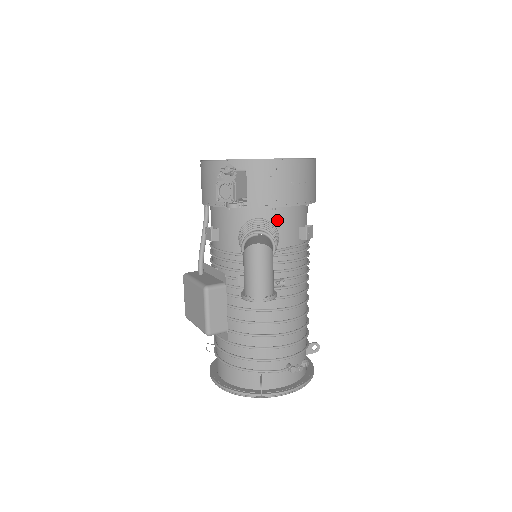
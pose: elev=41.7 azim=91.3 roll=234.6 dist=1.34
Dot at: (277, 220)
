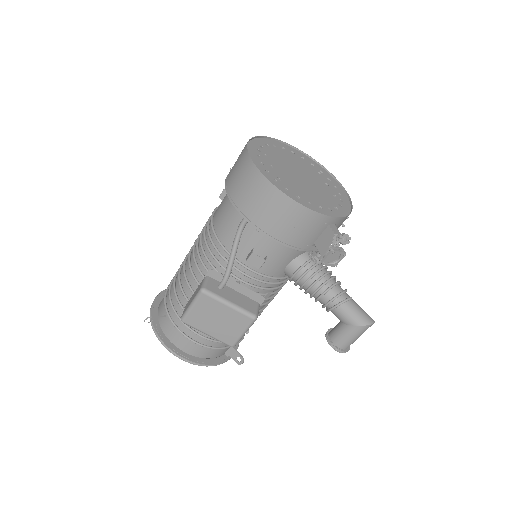
Dot at: occluded
